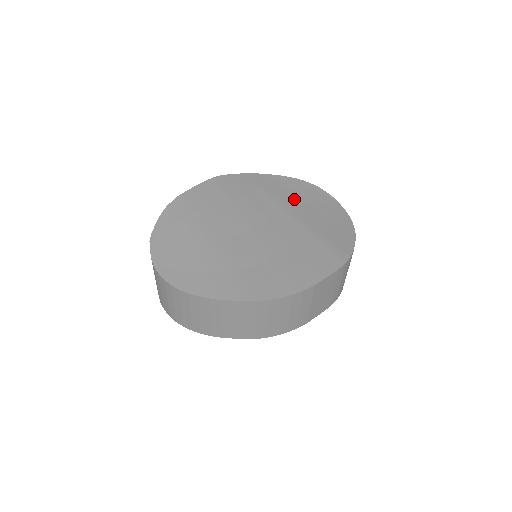
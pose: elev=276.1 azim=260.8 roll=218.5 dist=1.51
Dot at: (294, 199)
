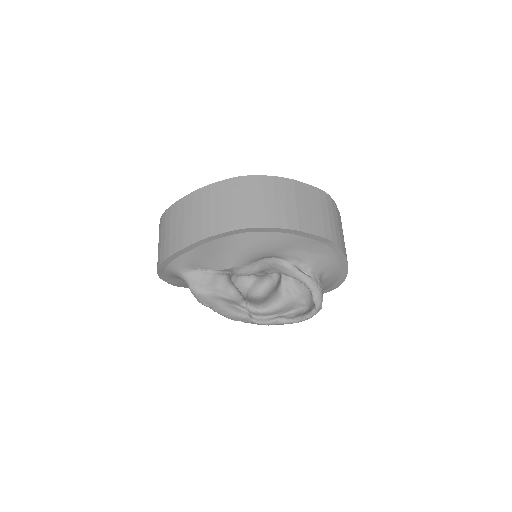
Dot at: occluded
